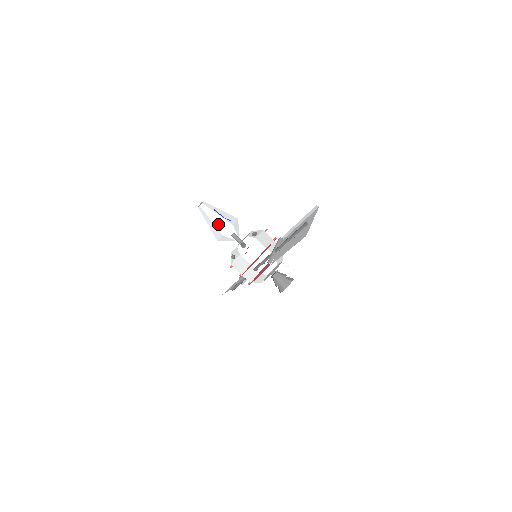
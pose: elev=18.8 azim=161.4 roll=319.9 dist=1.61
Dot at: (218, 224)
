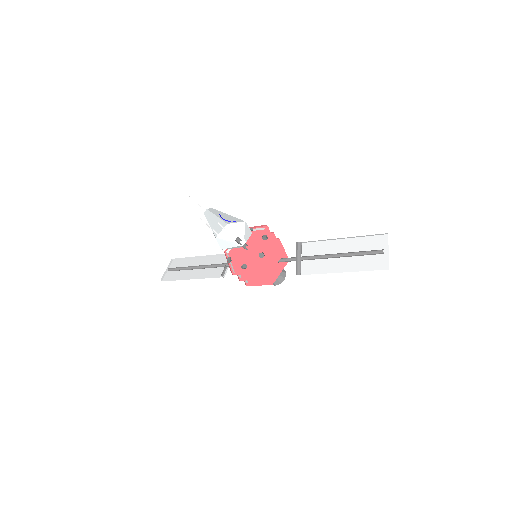
Dot at: (215, 227)
